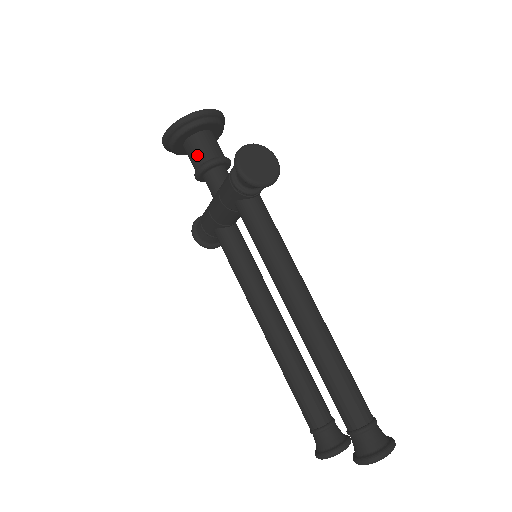
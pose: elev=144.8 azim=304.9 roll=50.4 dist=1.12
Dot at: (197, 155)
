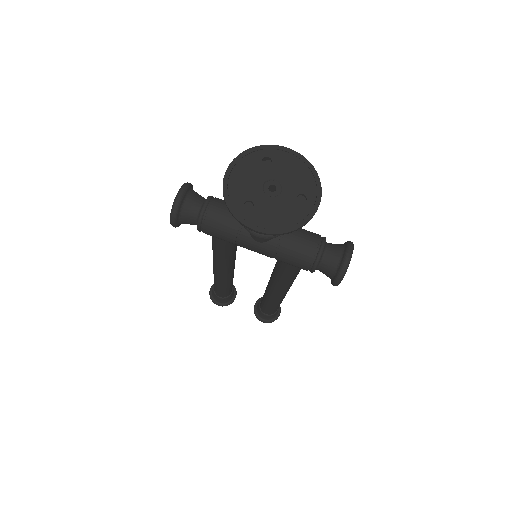
Dot at: occluded
